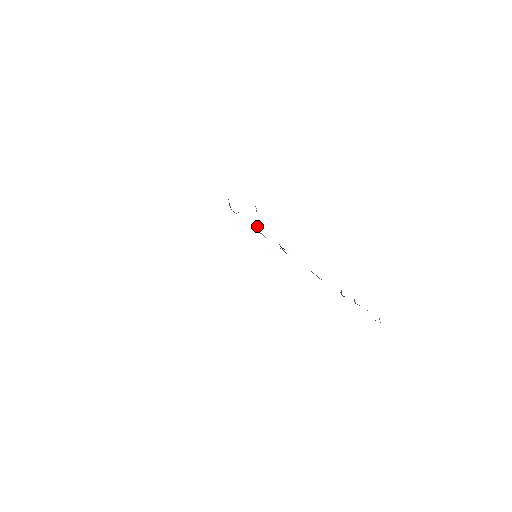
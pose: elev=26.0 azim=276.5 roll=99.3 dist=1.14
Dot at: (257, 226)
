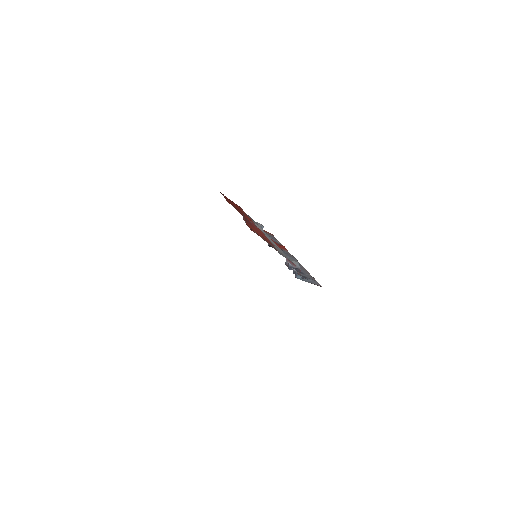
Dot at: occluded
